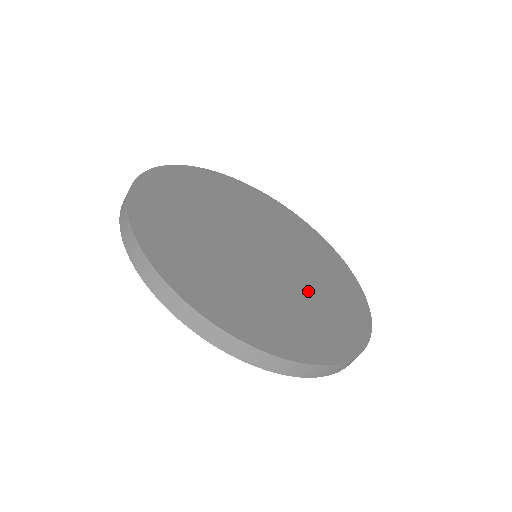
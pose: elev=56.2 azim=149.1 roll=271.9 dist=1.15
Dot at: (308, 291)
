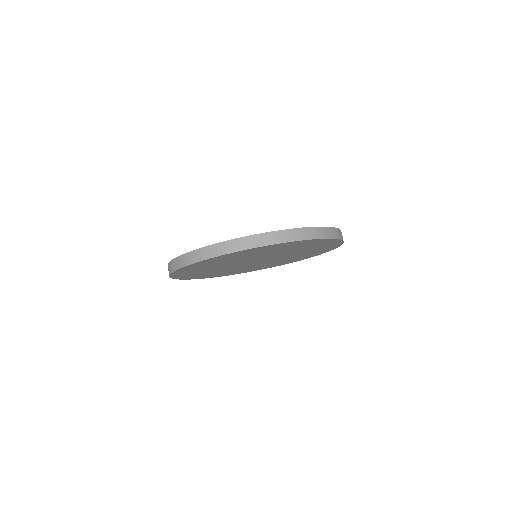
Dot at: occluded
